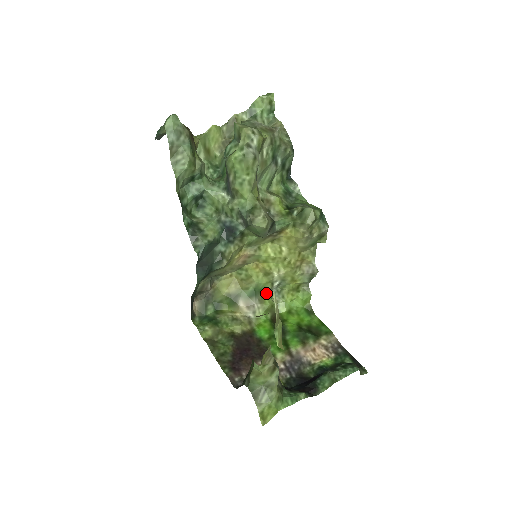
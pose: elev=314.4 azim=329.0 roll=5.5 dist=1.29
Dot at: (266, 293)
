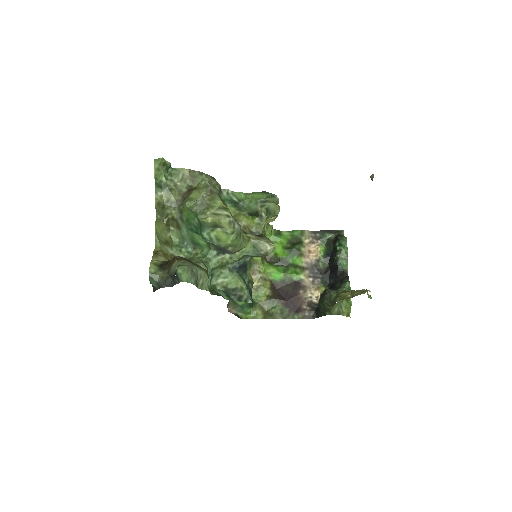
Dot at: occluded
